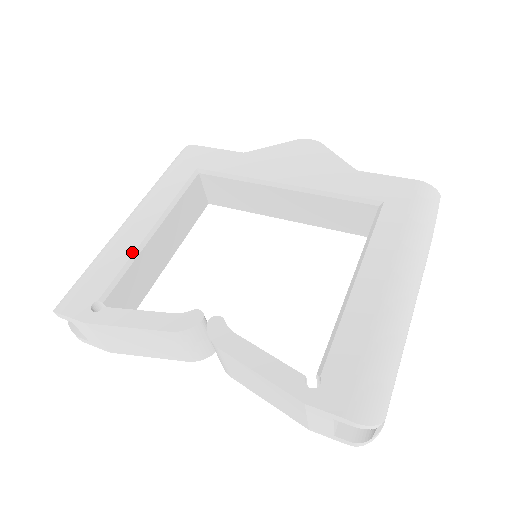
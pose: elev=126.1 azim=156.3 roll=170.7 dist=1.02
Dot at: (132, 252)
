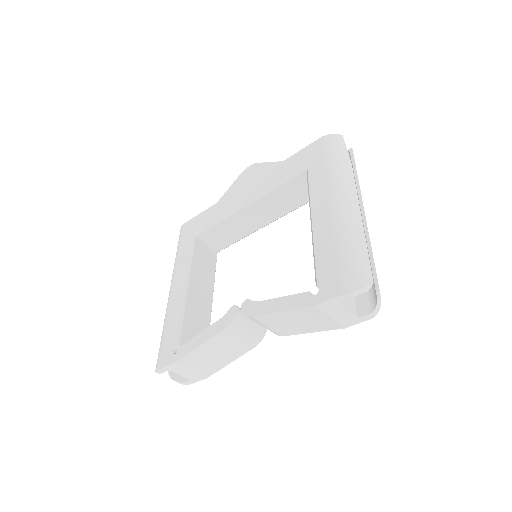
Dot at: (180, 307)
